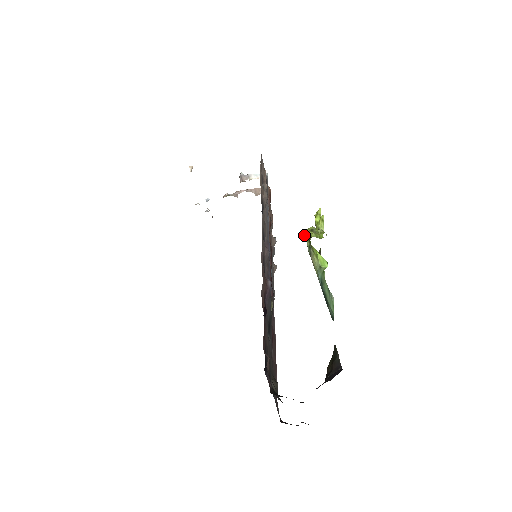
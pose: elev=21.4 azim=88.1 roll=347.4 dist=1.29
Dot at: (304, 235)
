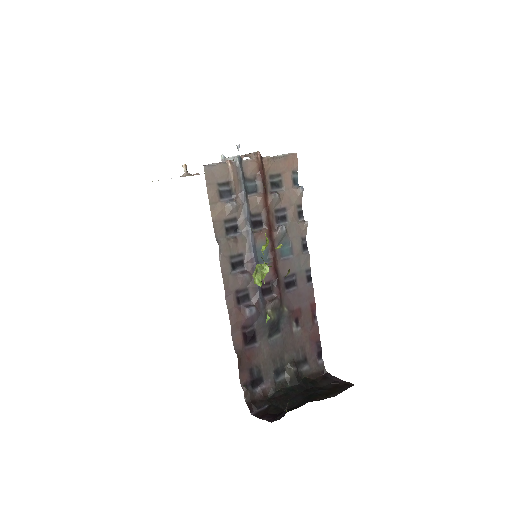
Dot at: occluded
